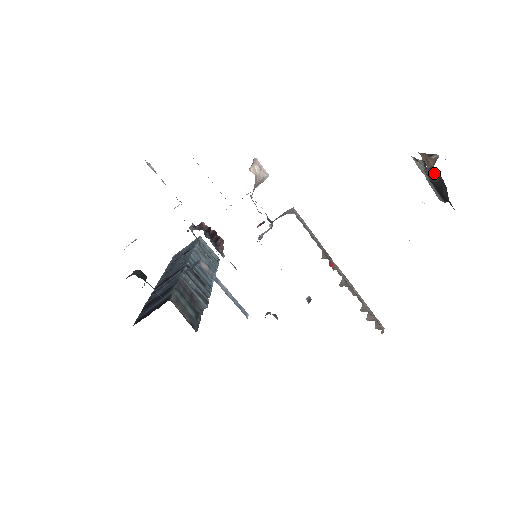
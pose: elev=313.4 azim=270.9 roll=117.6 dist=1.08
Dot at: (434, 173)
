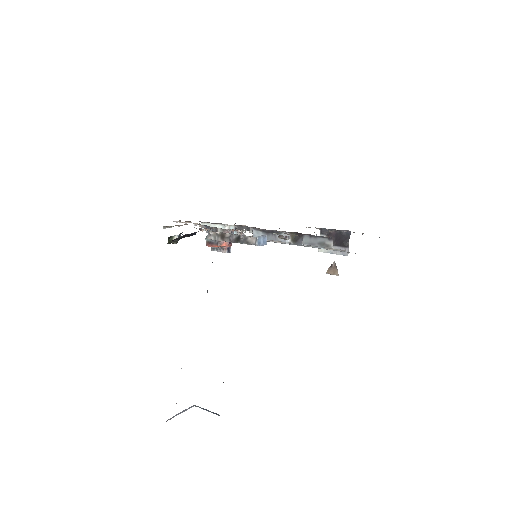
Dot at: occluded
